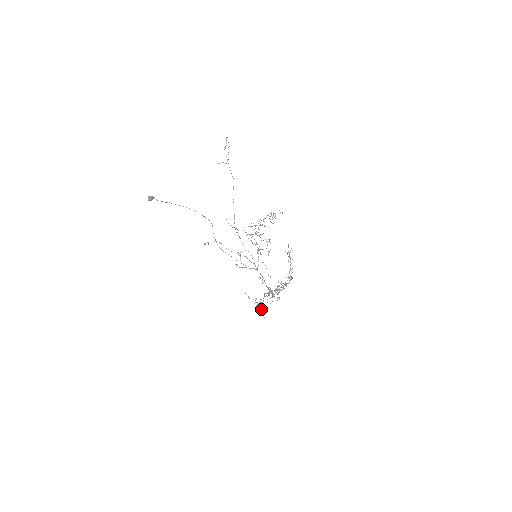
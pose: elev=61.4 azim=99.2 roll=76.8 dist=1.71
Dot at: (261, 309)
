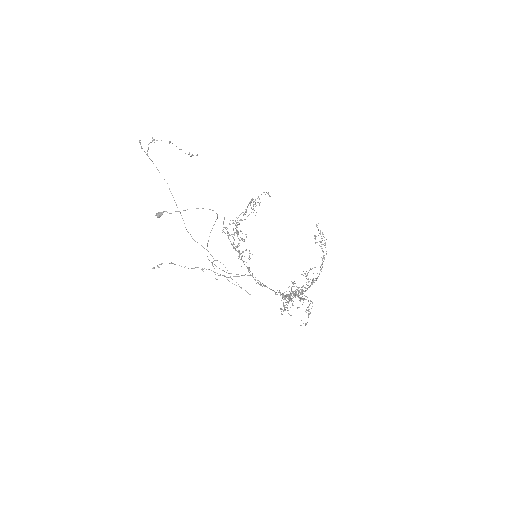
Dot at: occluded
